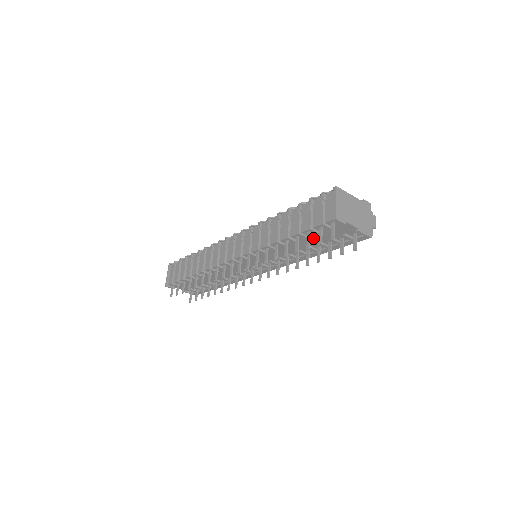
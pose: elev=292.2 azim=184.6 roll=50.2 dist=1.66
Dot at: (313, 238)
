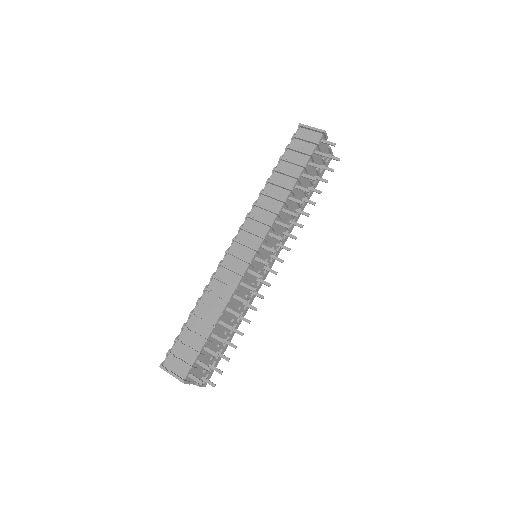
Dot at: (308, 174)
